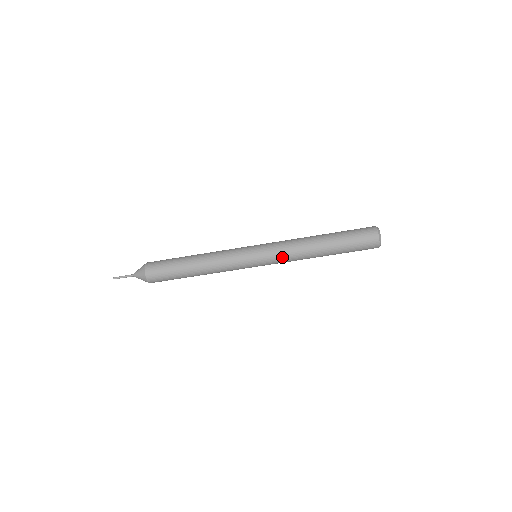
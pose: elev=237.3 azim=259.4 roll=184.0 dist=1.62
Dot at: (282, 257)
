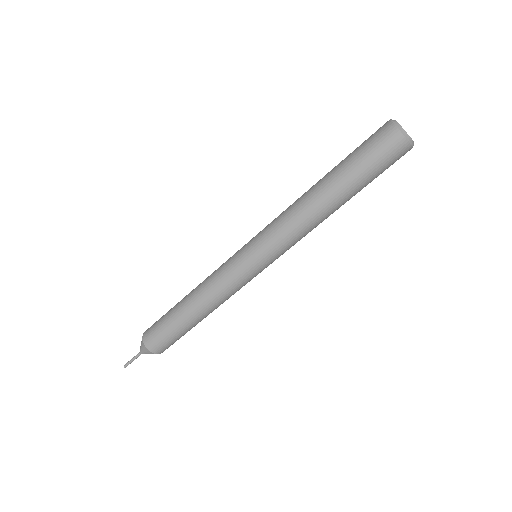
Dot at: (283, 239)
